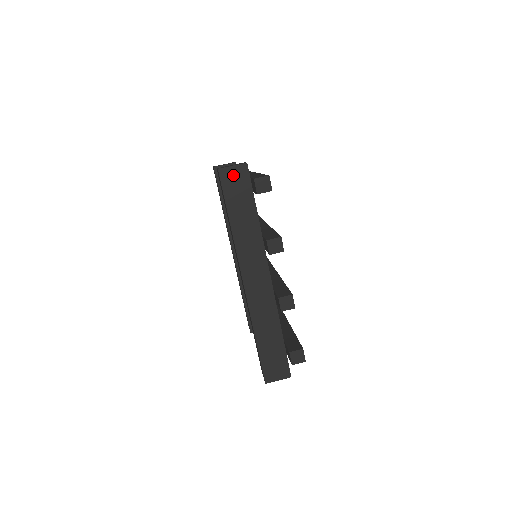
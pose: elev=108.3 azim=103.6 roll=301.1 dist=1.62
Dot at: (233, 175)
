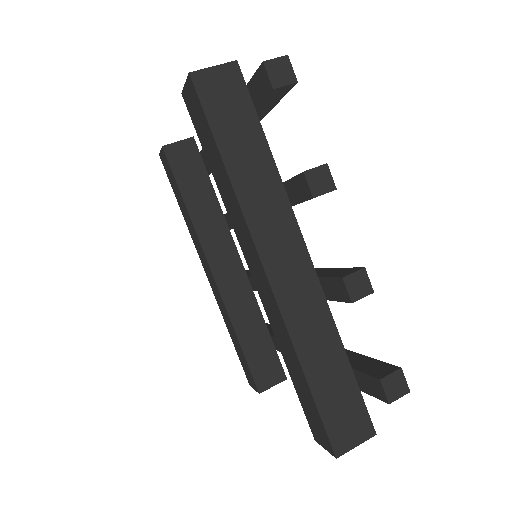
Dot at: (217, 82)
